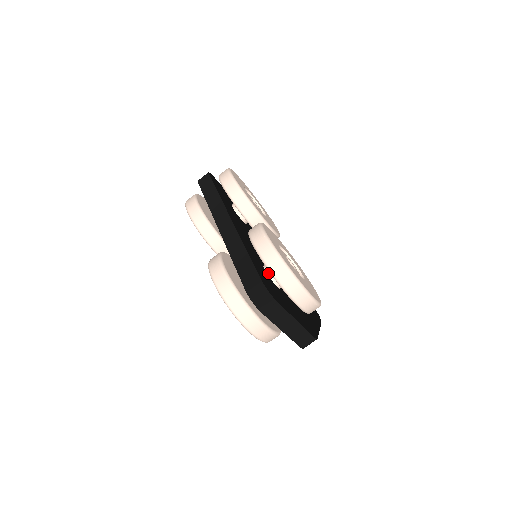
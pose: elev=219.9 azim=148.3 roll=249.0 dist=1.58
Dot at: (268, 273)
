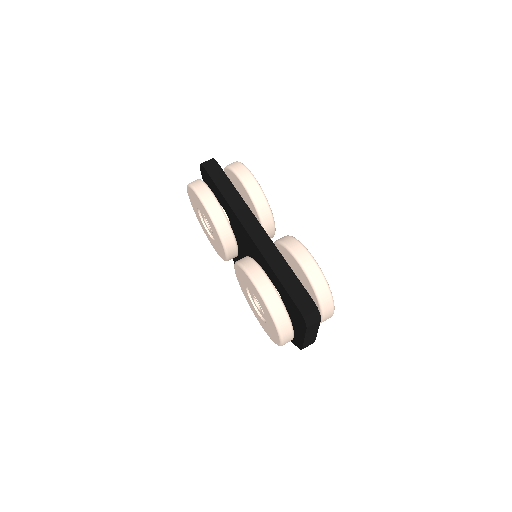
Dot at: occluded
